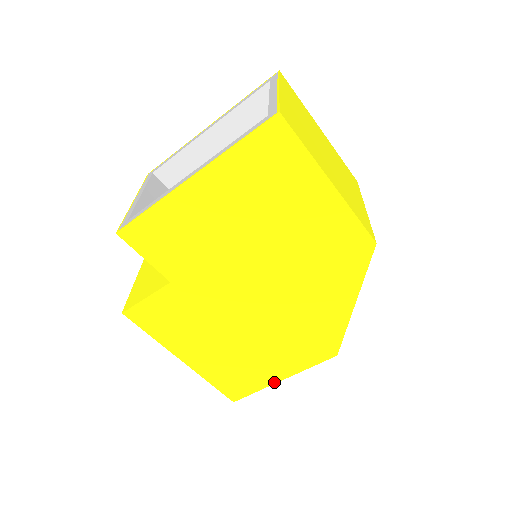
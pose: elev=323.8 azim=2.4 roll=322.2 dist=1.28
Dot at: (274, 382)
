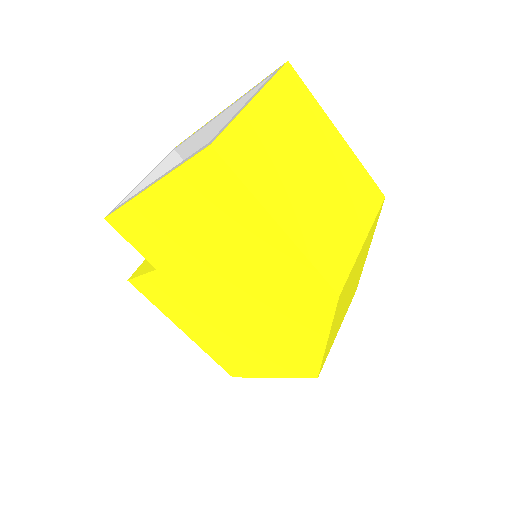
Dot at: (263, 376)
